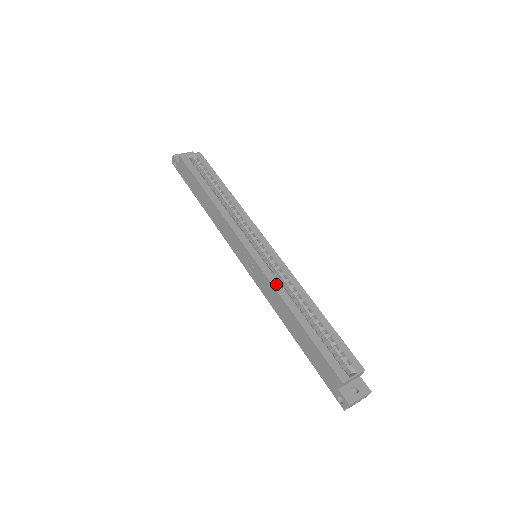
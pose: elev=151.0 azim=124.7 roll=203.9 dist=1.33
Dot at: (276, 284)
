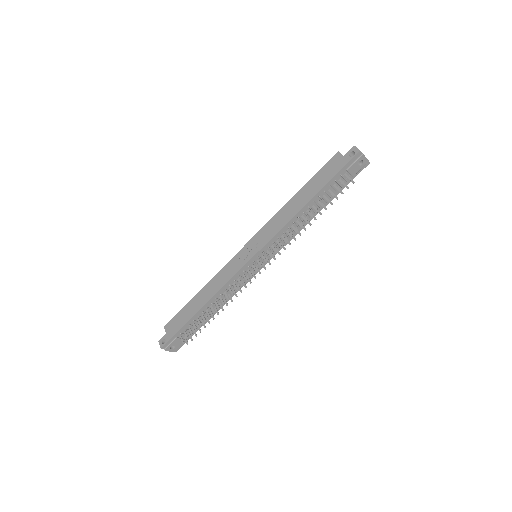
Dot at: (273, 220)
